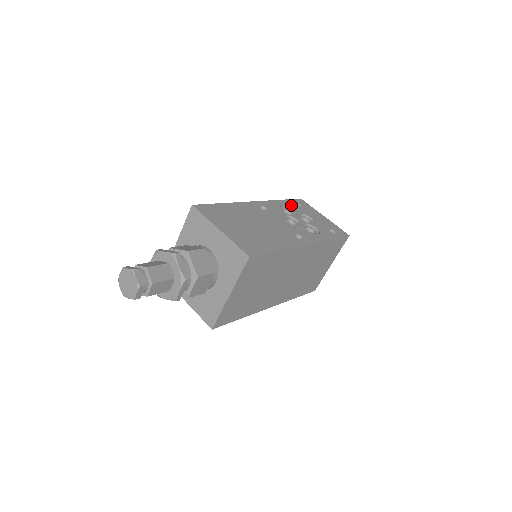
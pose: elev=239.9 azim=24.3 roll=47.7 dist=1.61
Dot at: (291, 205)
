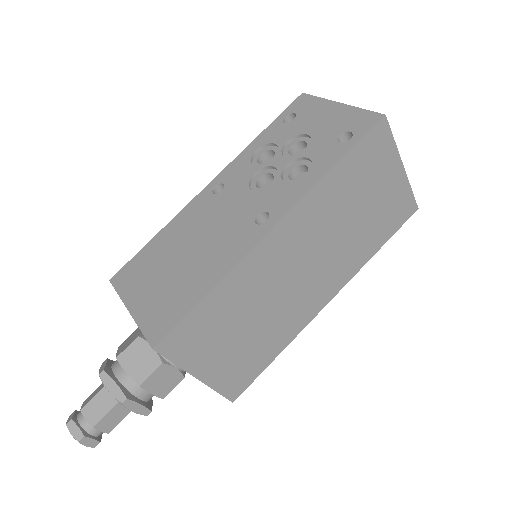
Dot at: (274, 133)
